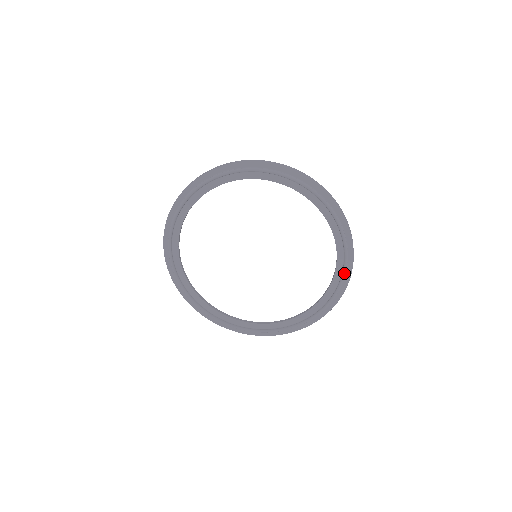
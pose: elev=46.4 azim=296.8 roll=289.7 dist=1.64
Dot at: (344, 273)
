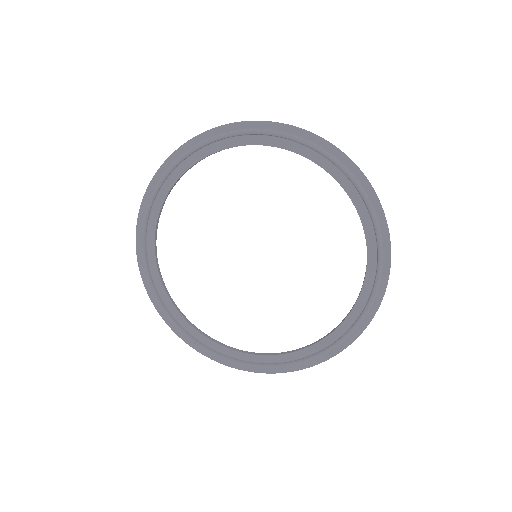
Dot at: (366, 310)
